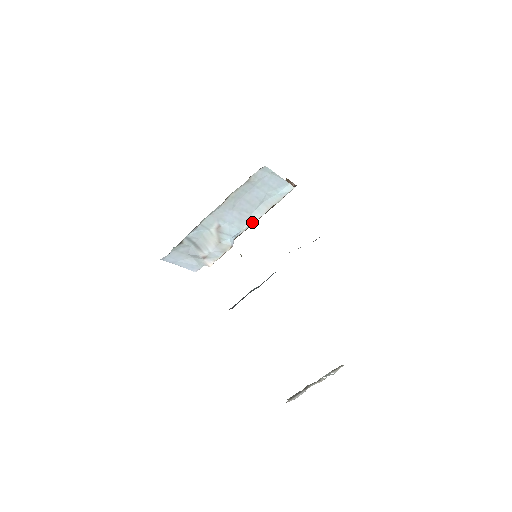
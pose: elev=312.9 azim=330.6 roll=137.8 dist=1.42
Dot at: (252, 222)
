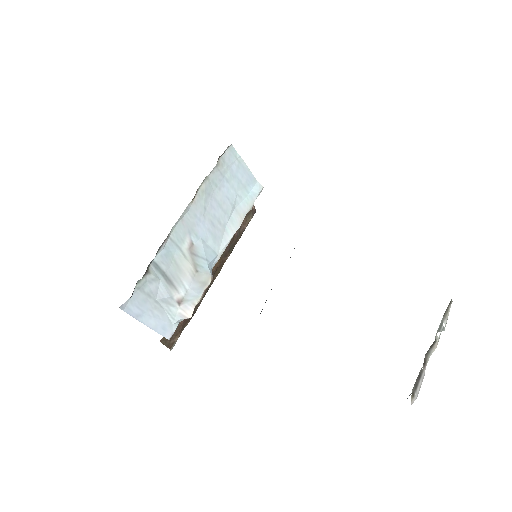
Dot at: (227, 241)
